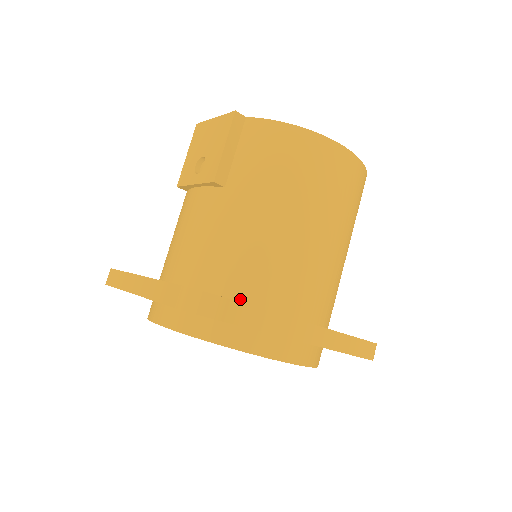
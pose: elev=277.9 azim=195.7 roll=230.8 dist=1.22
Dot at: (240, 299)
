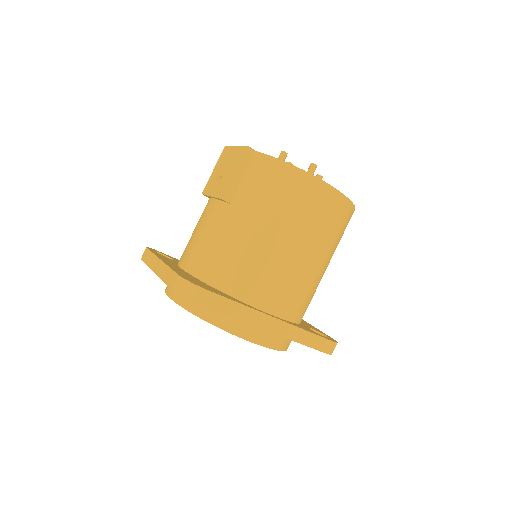
Dot at: (225, 290)
